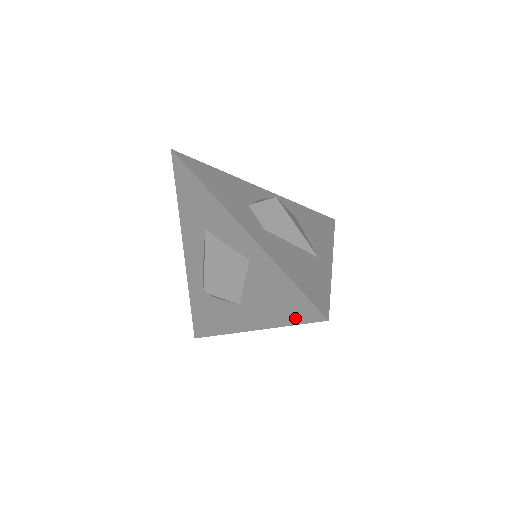
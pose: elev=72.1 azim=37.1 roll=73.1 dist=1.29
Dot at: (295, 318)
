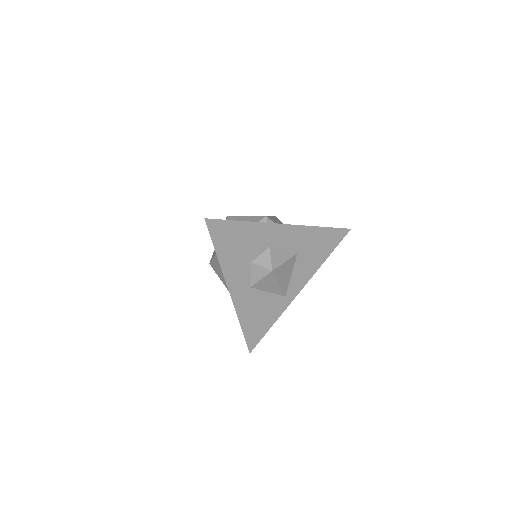
Dot at: occluded
